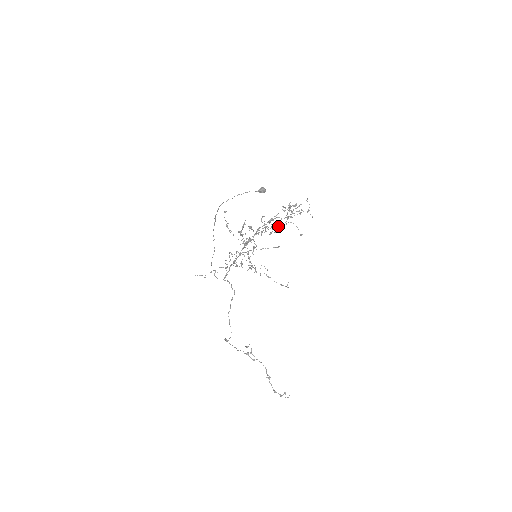
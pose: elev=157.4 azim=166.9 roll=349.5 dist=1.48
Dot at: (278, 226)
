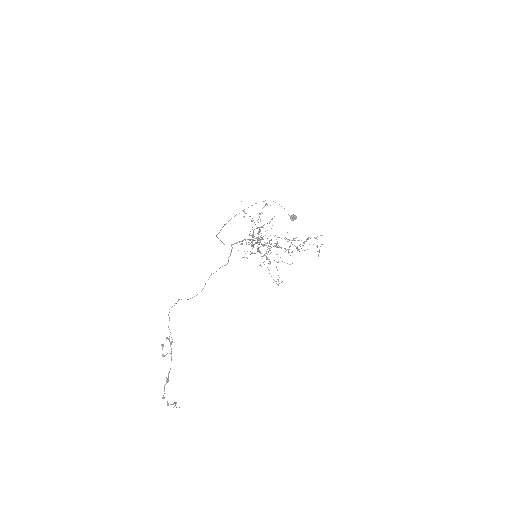
Dot at: occluded
